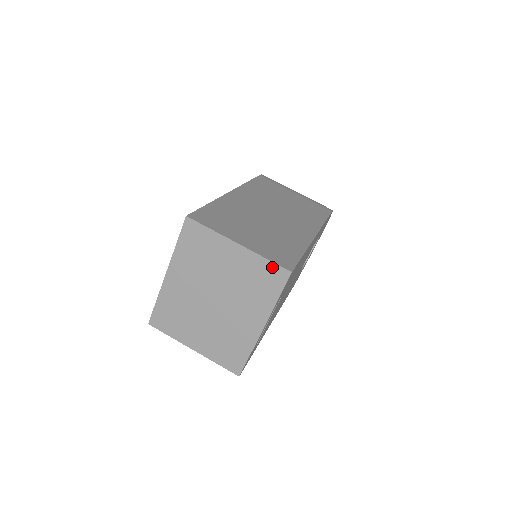
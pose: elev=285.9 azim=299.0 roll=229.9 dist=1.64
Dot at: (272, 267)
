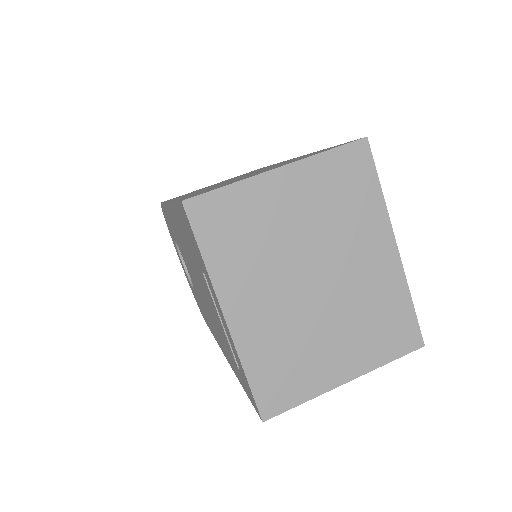
Dot at: (341, 155)
